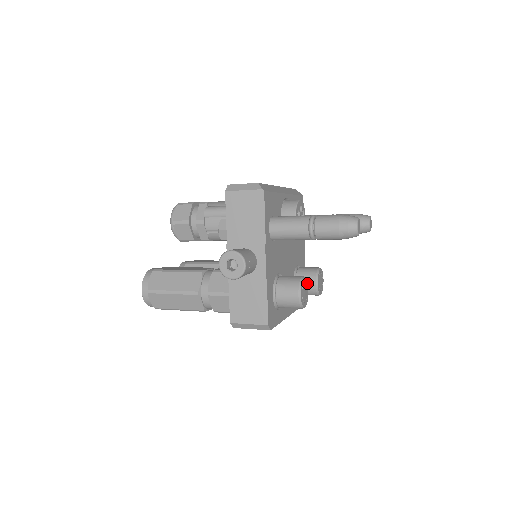
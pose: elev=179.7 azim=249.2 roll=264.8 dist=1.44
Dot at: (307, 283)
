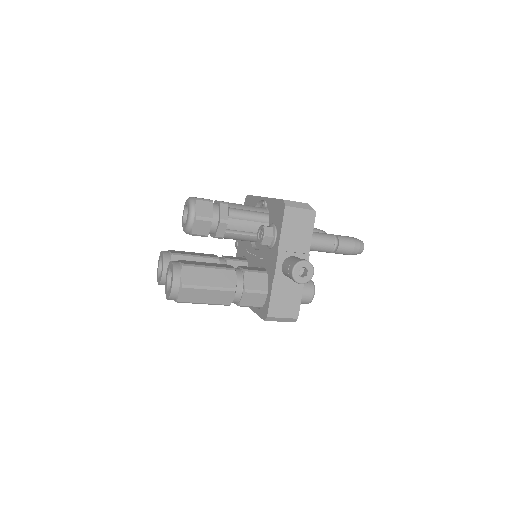
Dot at: occluded
